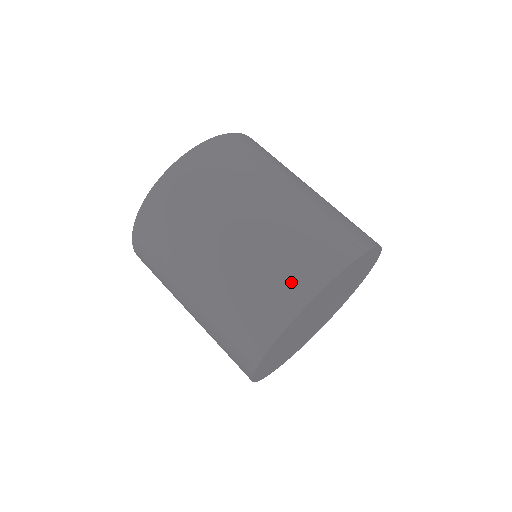
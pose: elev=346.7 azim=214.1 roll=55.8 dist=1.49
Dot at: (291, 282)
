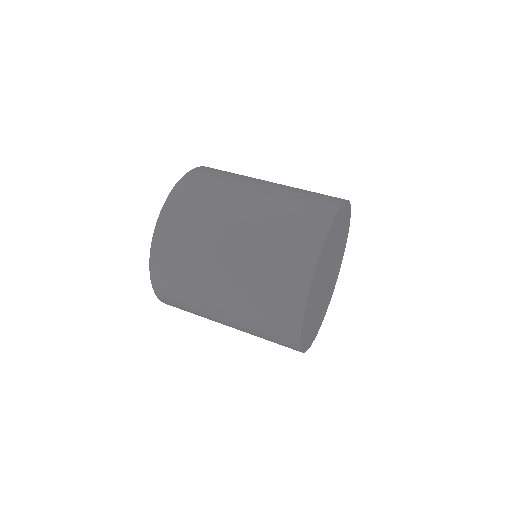
Dot at: (321, 201)
